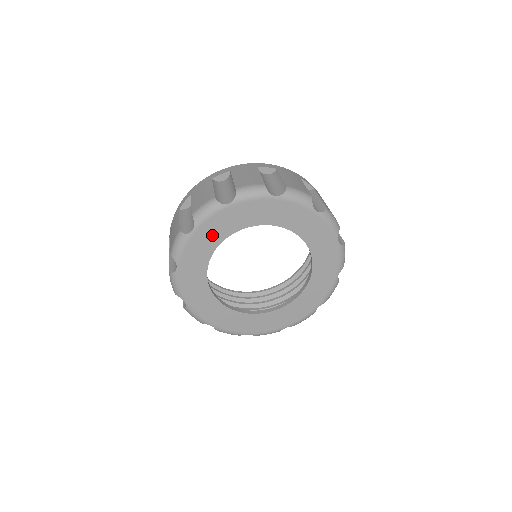
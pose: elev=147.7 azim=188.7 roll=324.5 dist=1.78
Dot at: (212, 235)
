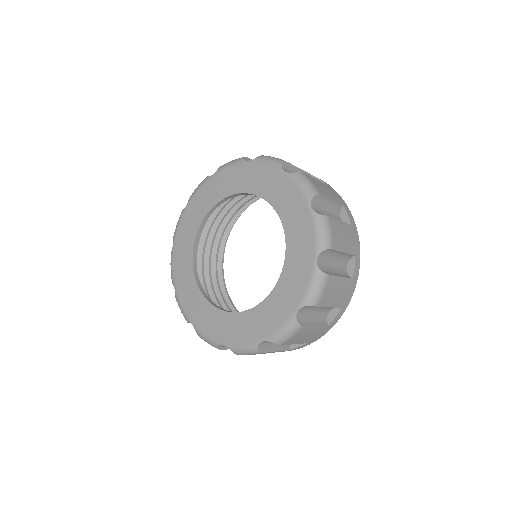
Dot at: (186, 241)
